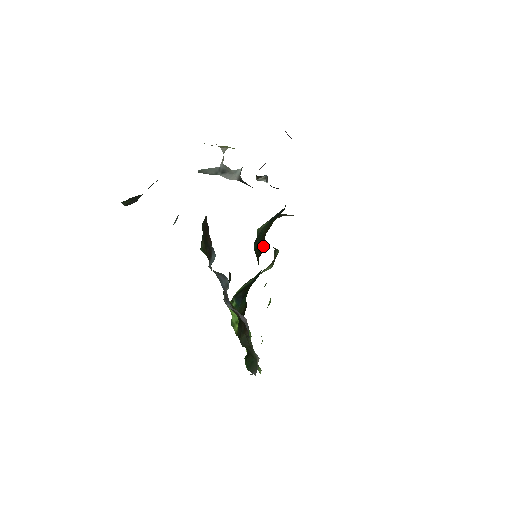
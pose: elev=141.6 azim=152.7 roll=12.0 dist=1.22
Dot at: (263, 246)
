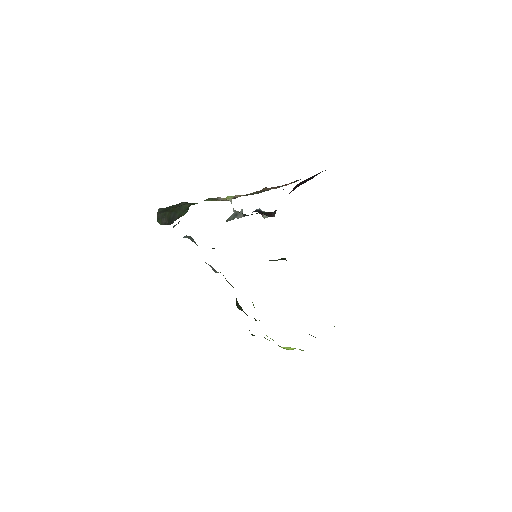
Dot at: occluded
